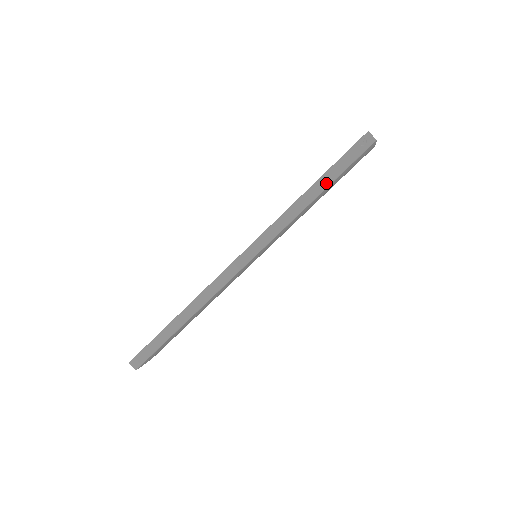
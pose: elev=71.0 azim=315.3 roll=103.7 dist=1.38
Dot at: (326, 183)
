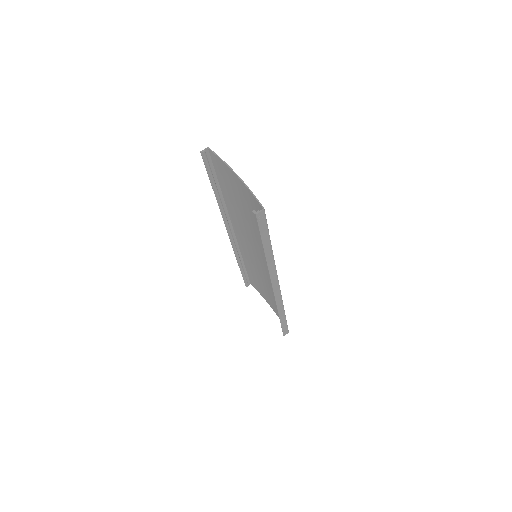
Dot at: (268, 242)
